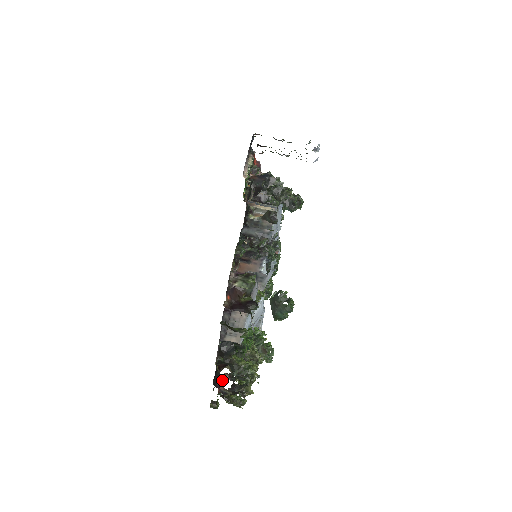
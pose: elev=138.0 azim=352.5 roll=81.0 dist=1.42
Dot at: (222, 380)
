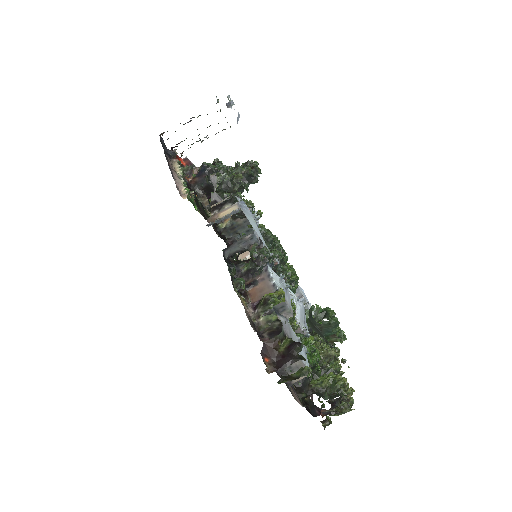
Dot at: occluded
